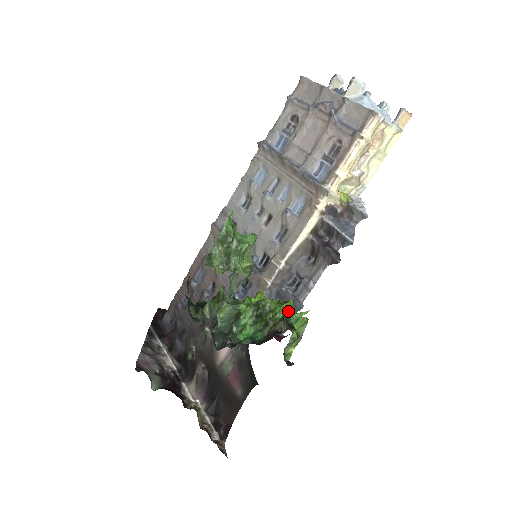
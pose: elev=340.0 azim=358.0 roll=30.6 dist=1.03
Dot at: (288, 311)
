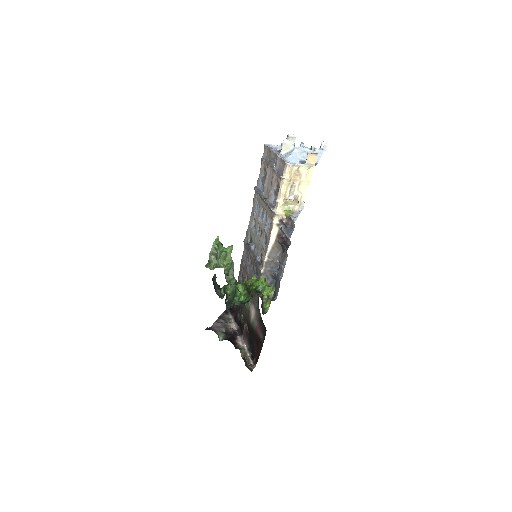
Dot at: (260, 284)
